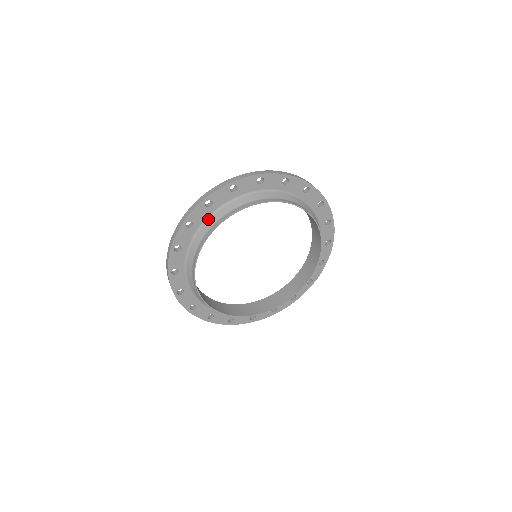
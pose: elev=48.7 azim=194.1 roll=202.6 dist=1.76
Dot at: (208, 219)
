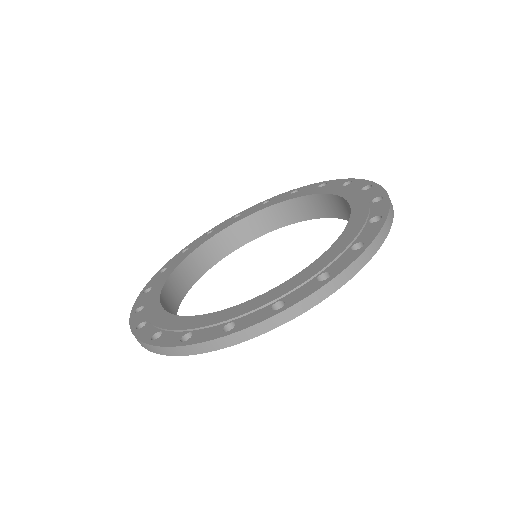
Dot at: occluded
